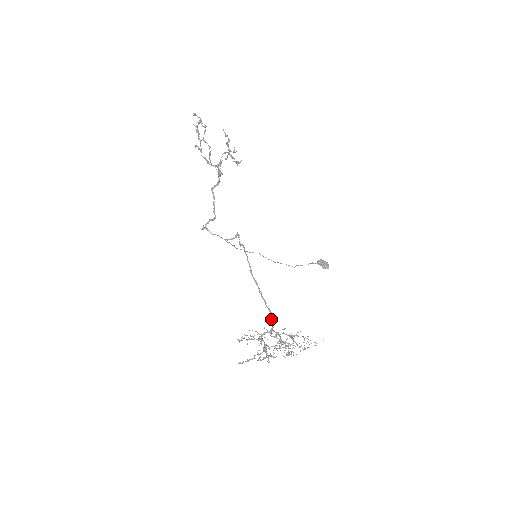
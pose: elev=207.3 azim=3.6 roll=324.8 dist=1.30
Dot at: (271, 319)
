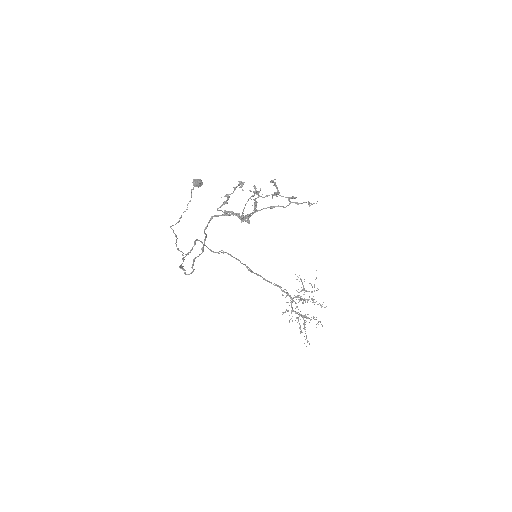
Dot at: (283, 291)
